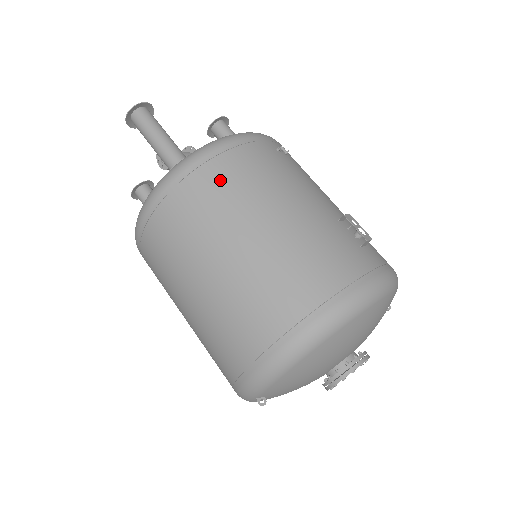
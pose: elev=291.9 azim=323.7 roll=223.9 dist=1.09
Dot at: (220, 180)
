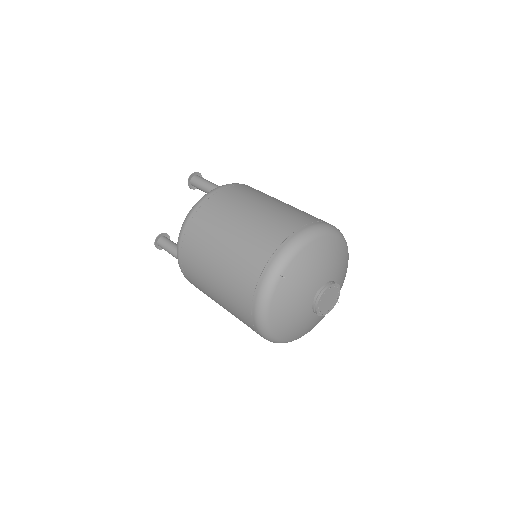
Dot at: (255, 190)
